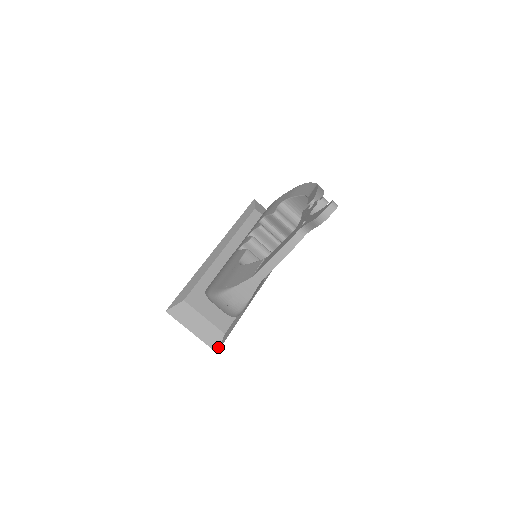
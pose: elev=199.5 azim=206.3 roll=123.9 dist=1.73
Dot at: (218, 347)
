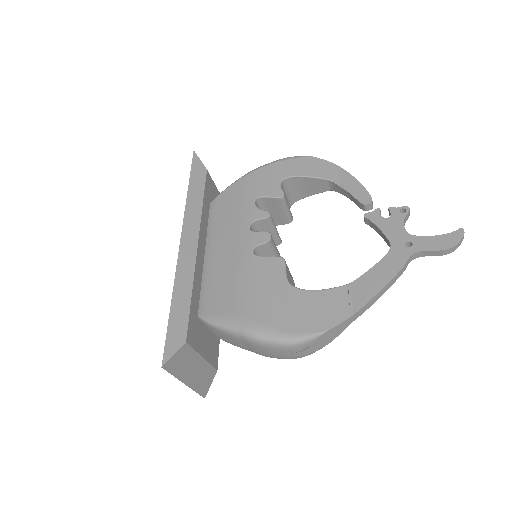
Dot at: (207, 390)
